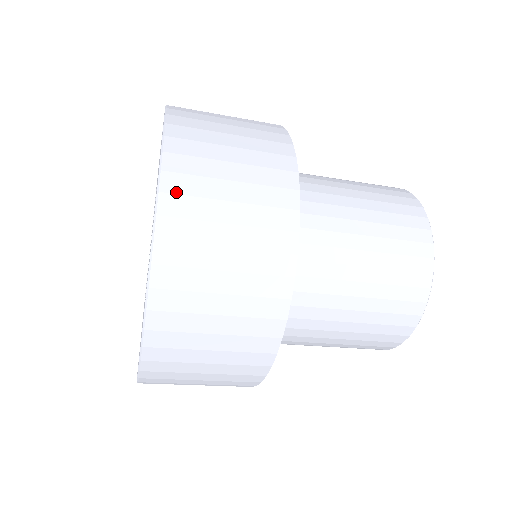
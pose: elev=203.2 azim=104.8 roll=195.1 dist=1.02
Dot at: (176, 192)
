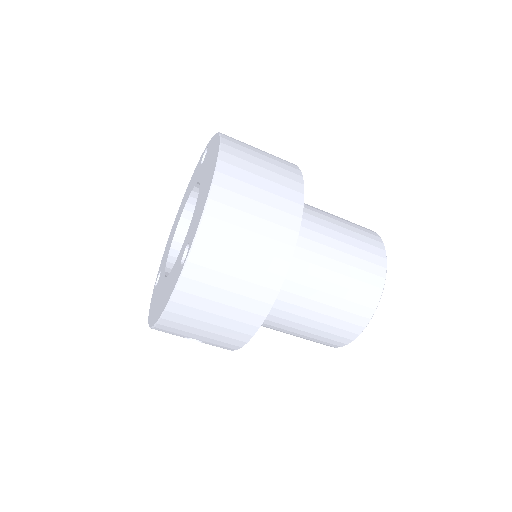
Dot at: (224, 187)
